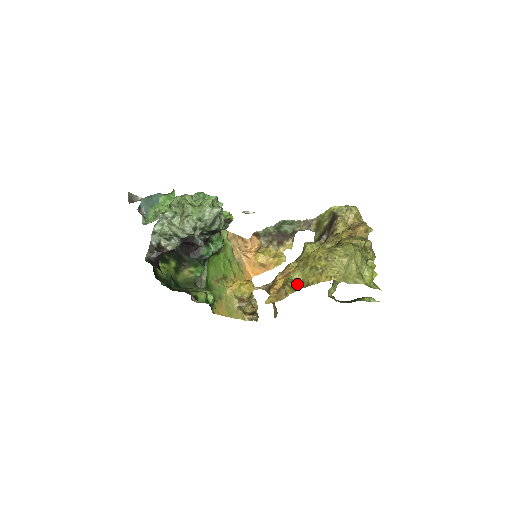
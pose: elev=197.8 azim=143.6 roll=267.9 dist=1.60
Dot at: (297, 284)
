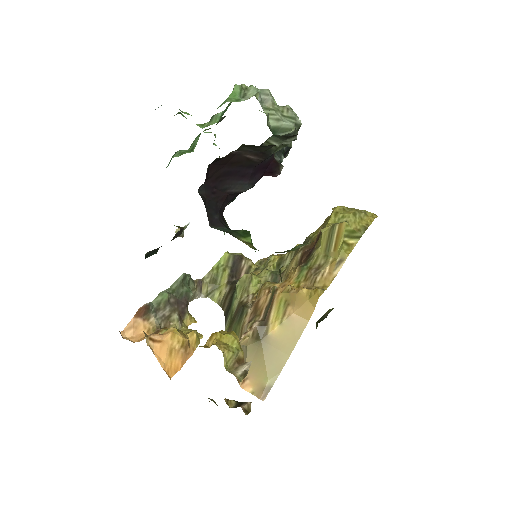
Dot at: (356, 233)
